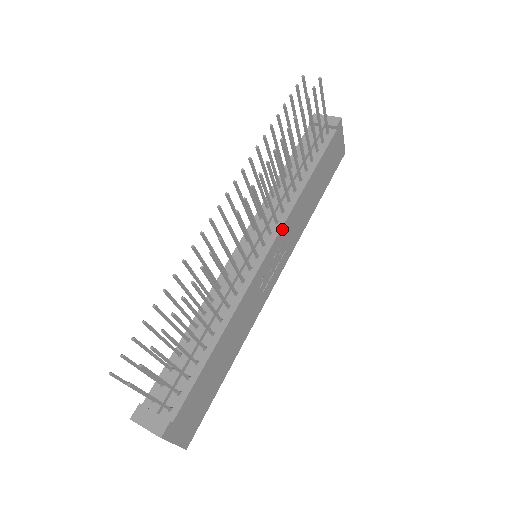
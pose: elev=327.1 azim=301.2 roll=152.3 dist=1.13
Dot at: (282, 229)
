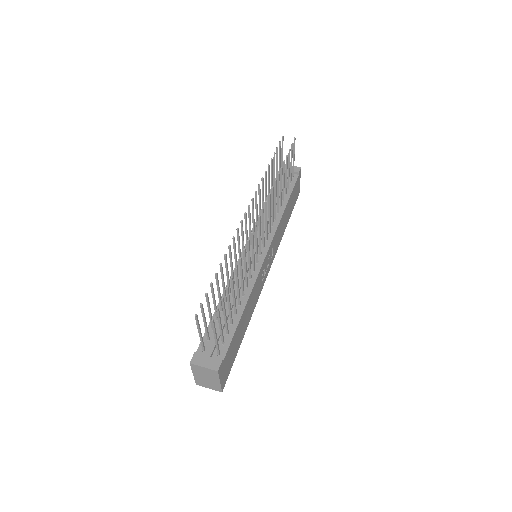
Dot at: (274, 237)
